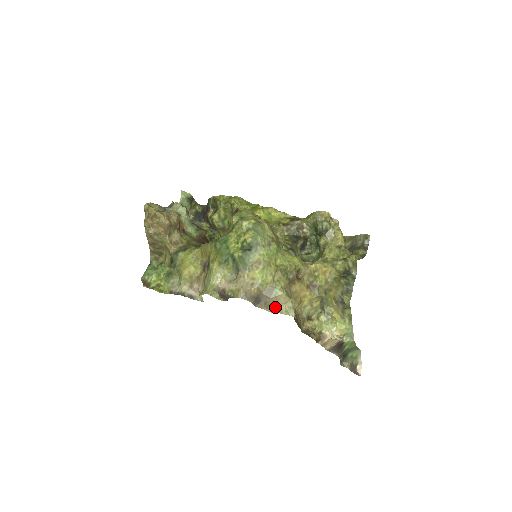
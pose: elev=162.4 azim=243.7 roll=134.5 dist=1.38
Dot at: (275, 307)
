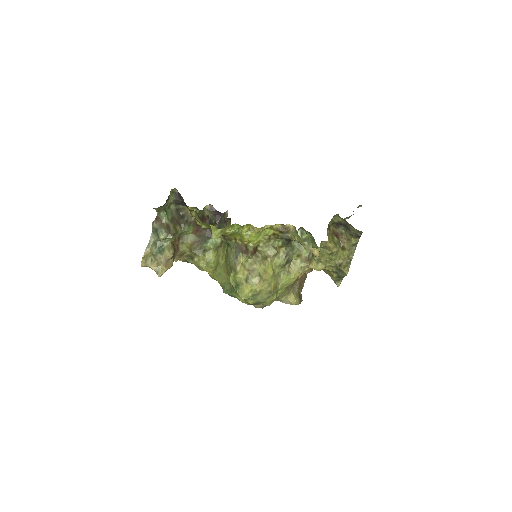
Dot at: (284, 302)
